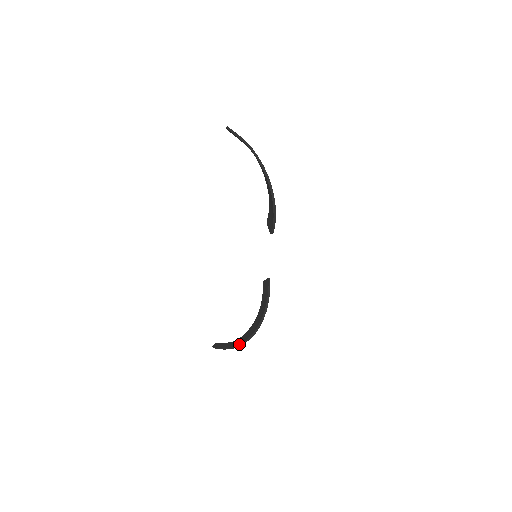
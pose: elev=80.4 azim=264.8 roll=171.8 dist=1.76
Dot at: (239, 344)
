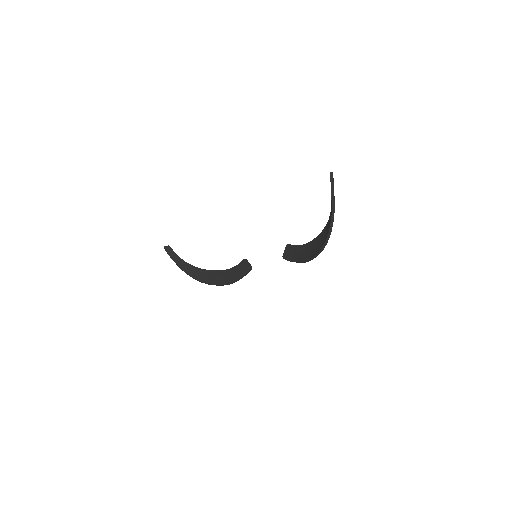
Dot at: (190, 276)
